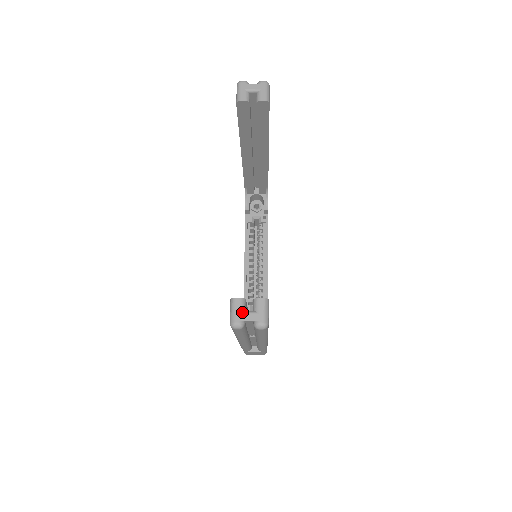
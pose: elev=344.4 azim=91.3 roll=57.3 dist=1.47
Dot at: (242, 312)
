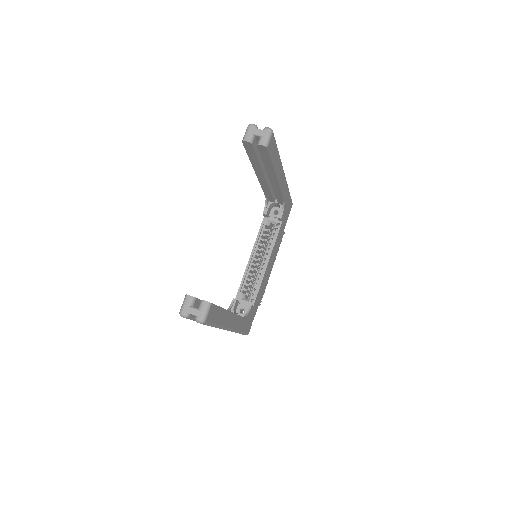
Dot at: (189, 307)
